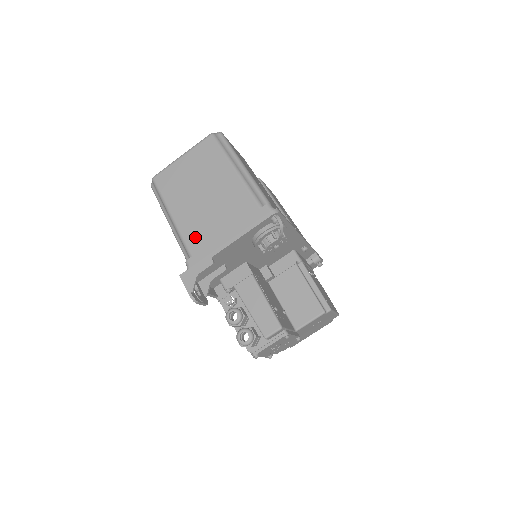
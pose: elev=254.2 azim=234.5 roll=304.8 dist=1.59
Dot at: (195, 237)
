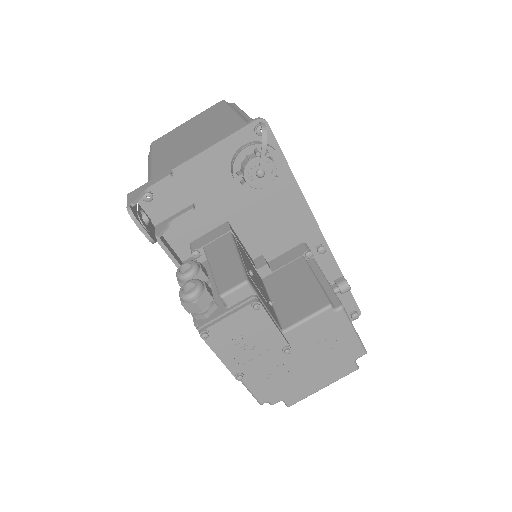
Dot at: (164, 165)
